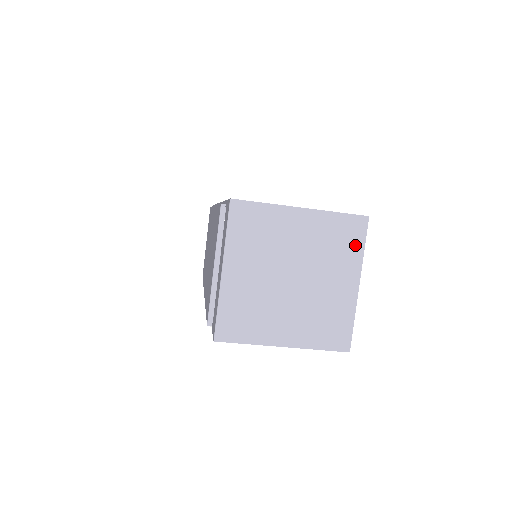
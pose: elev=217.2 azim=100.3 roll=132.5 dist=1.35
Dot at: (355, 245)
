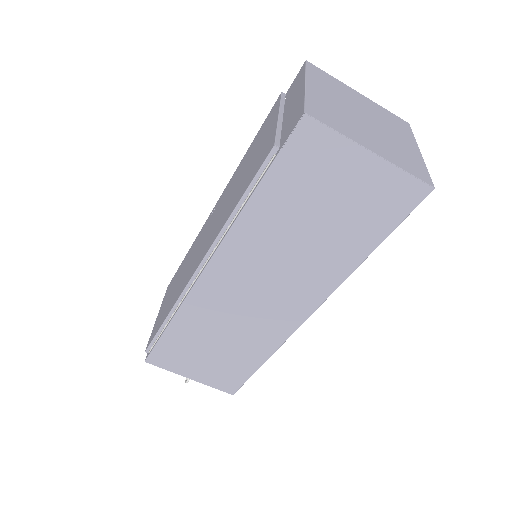
Dot at: (406, 130)
